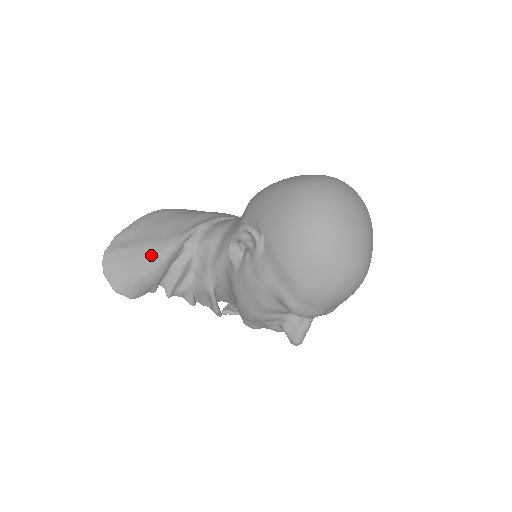
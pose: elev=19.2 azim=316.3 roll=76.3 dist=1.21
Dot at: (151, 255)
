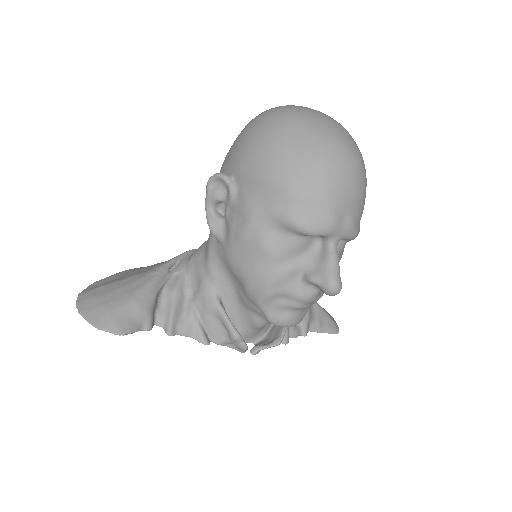
Dot at: (133, 284)
